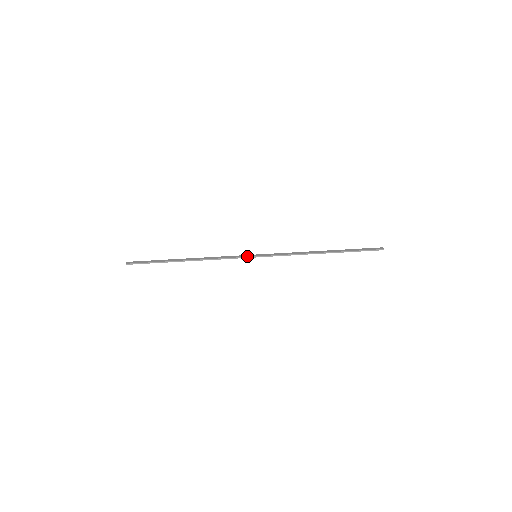
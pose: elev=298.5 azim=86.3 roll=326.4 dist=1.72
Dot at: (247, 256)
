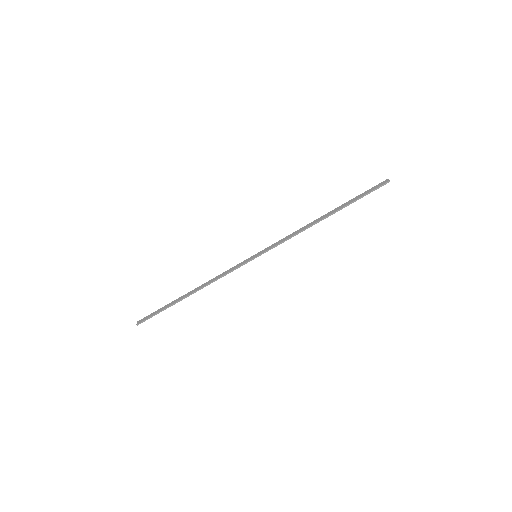
Dot at: (247, 261)
